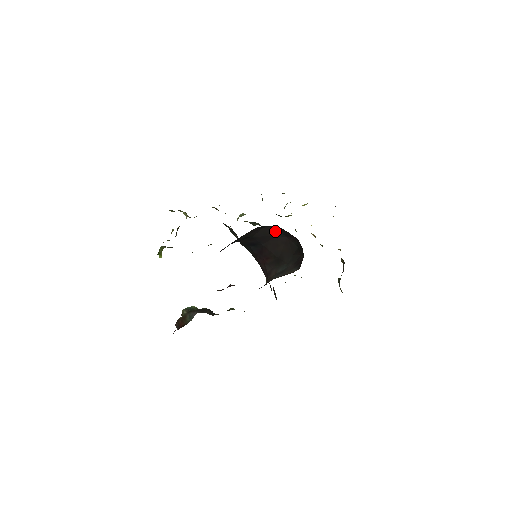
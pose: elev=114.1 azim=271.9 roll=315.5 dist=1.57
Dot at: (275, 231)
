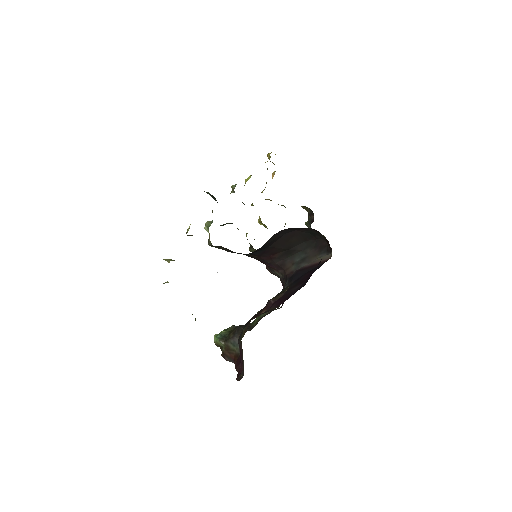
Dot at: (284, 232)
